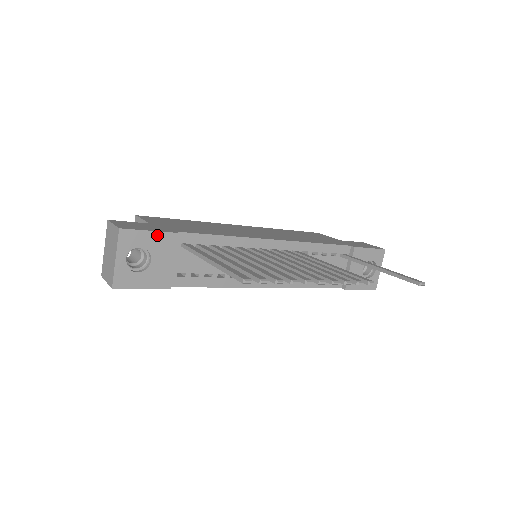
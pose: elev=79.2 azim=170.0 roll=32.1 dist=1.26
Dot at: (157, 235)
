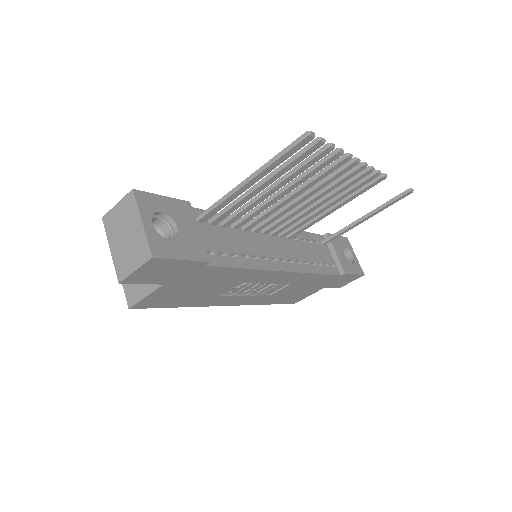
Dot at: (171, 201)
